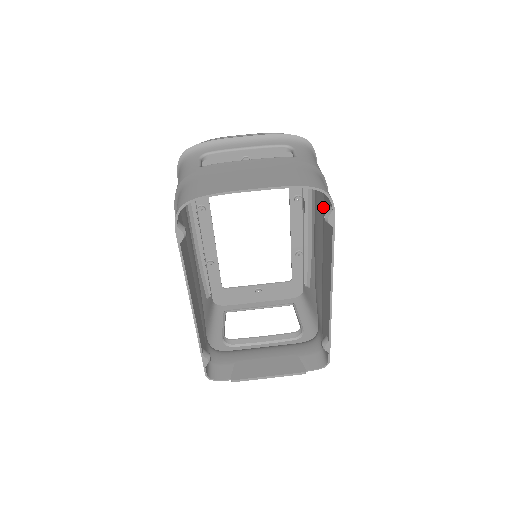
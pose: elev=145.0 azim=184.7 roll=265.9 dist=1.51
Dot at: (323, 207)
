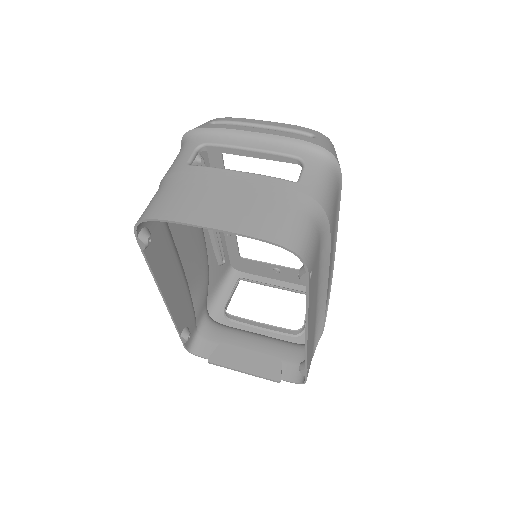
Dot at: occluded
